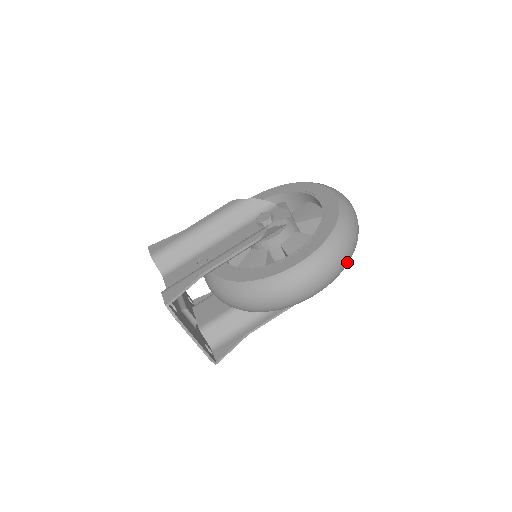
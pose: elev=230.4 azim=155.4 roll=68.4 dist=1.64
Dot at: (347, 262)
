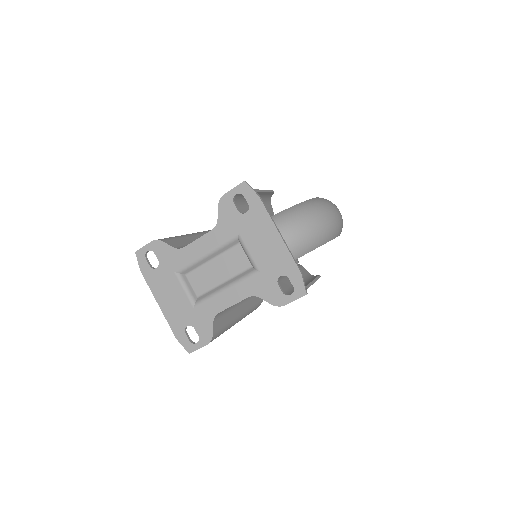
Dot at: occluded
